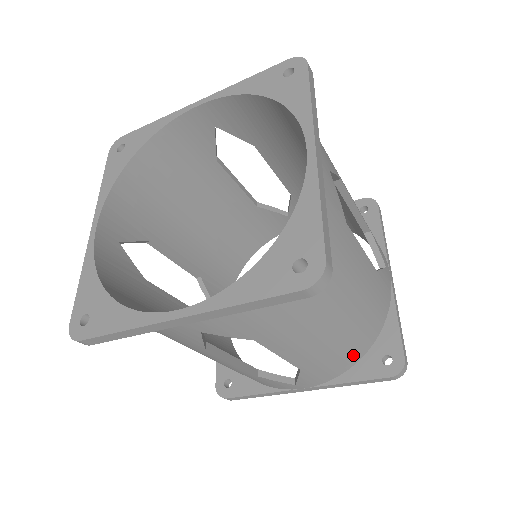
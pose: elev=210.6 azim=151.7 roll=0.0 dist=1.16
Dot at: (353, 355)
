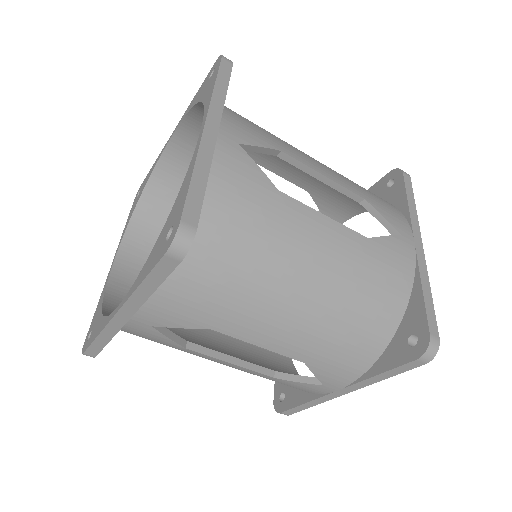
Dot at: (370, 340)
